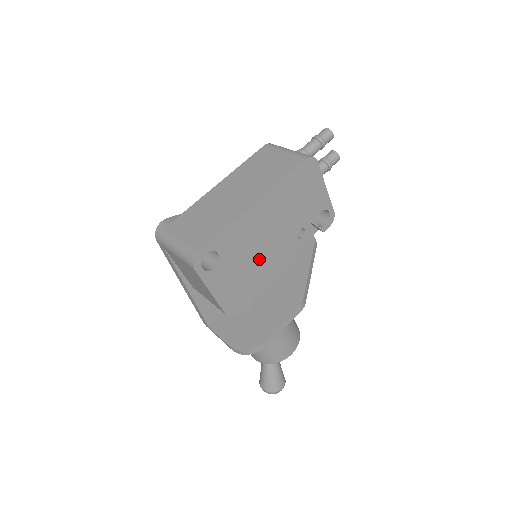
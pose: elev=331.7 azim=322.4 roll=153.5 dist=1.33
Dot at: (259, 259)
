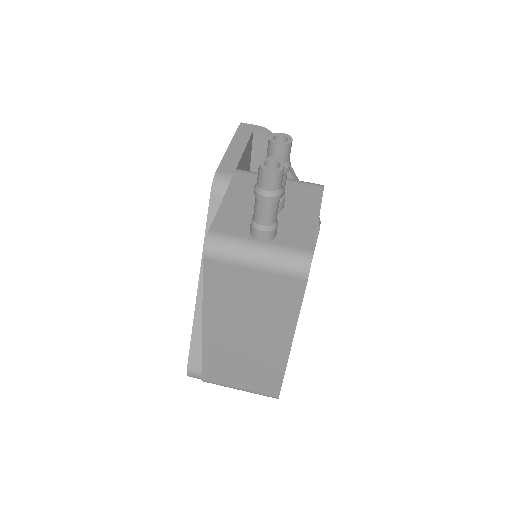
Dot at: occluded
